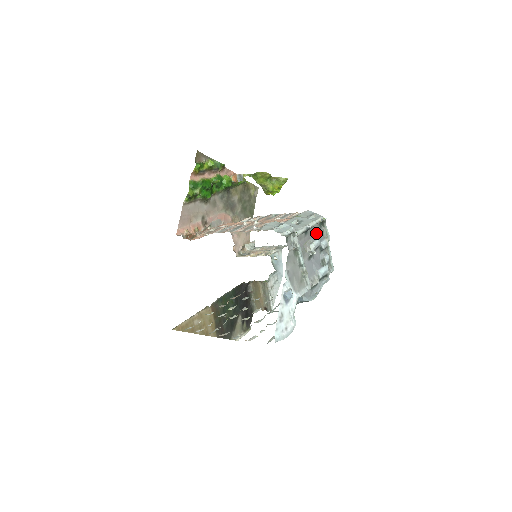
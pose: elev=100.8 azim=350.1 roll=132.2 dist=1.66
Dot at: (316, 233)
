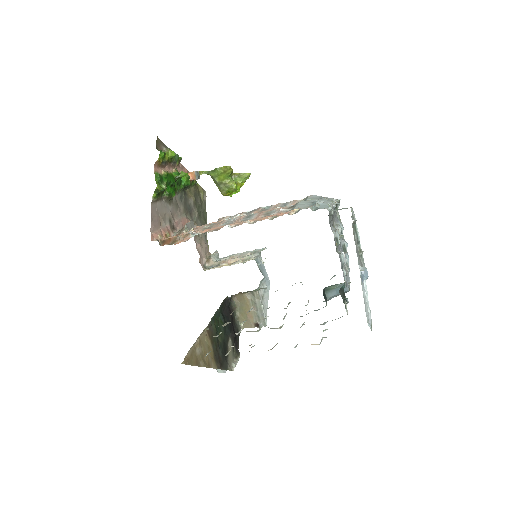
Dot at: (335, 216)
